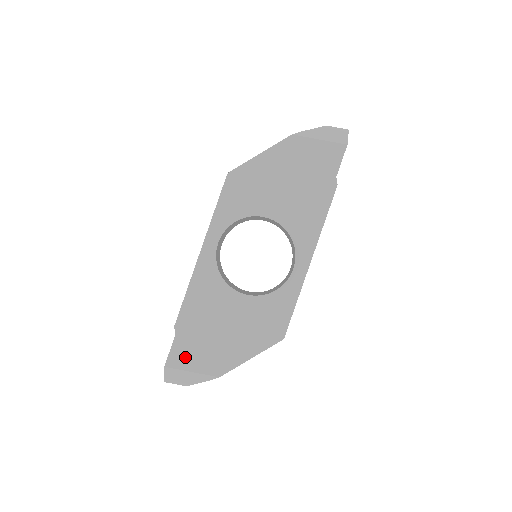
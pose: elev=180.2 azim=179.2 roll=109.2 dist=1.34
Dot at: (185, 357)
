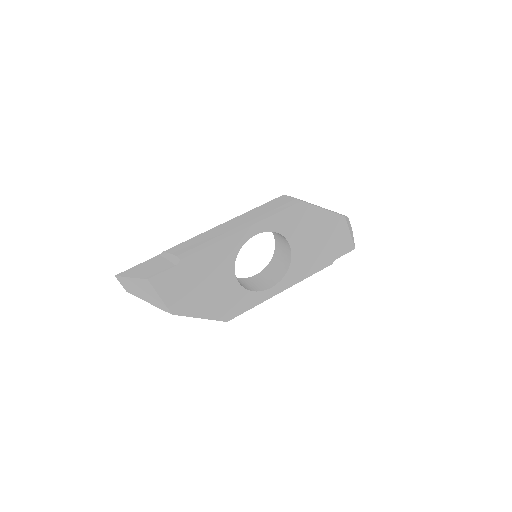
Dot at: (166, 285)
